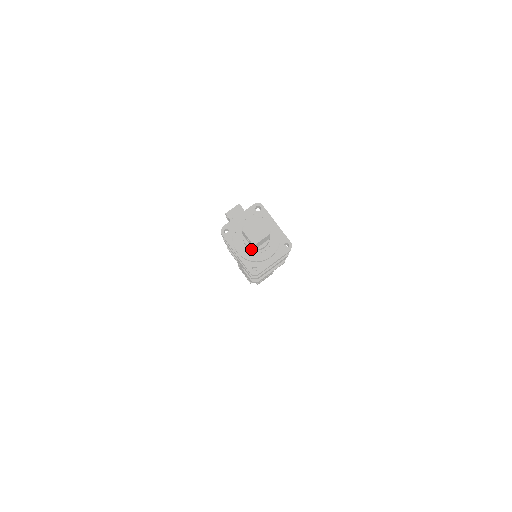
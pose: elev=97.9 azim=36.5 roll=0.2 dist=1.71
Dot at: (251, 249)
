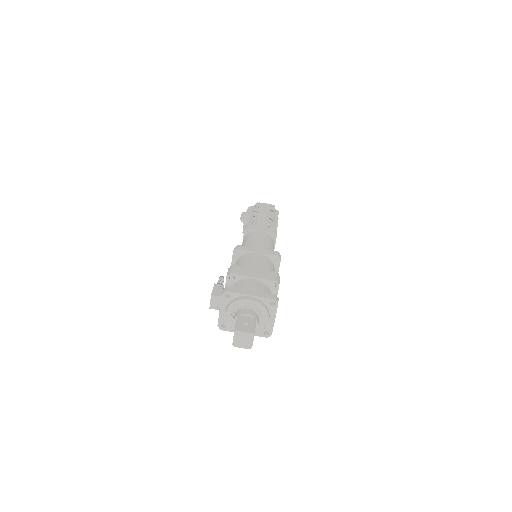
Dot at: occluded
